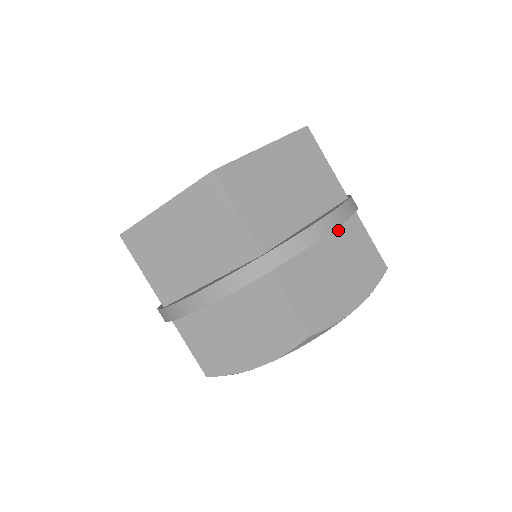
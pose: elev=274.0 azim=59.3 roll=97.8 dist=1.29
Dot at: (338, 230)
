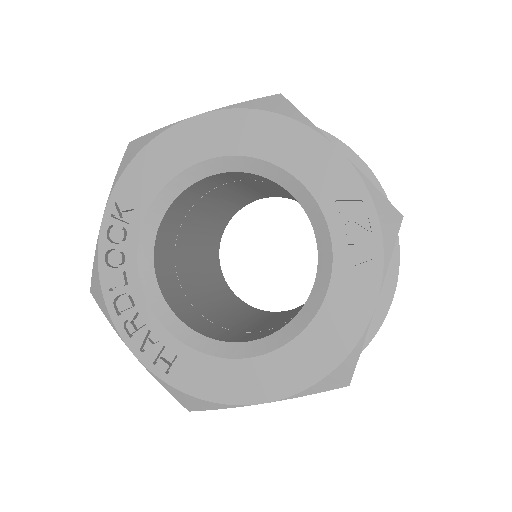
Dot at: occluded
